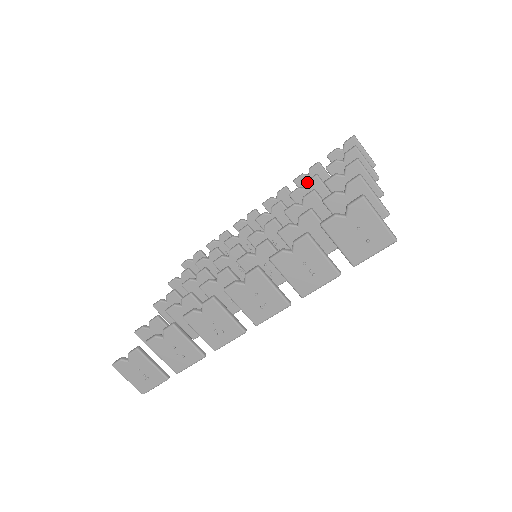
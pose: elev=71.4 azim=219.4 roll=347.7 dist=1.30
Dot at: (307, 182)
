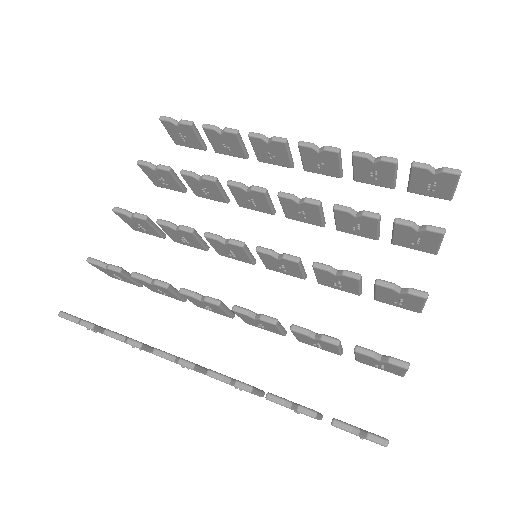
Dot at: (363, 215)
